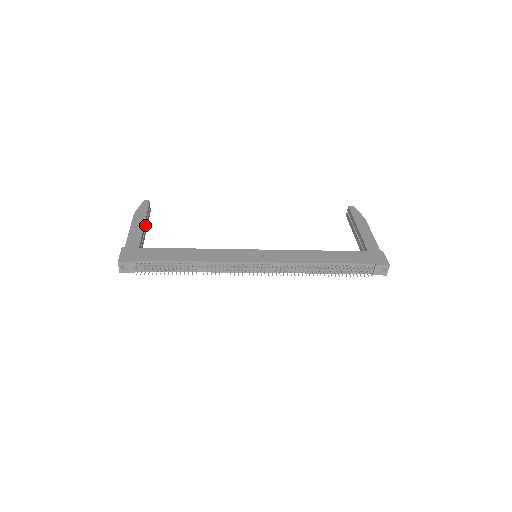
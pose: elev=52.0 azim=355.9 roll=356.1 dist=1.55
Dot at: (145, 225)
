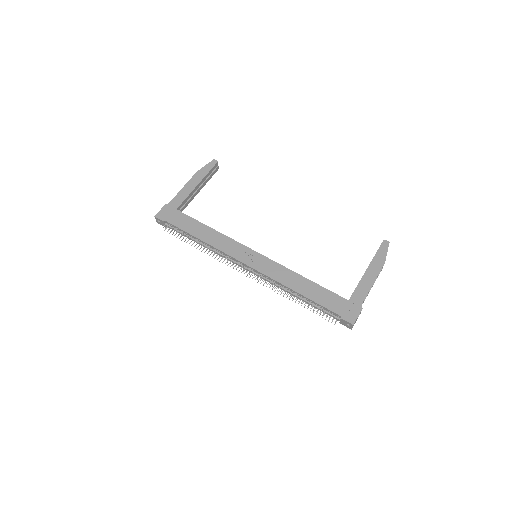
Dot at: (199, 186)
